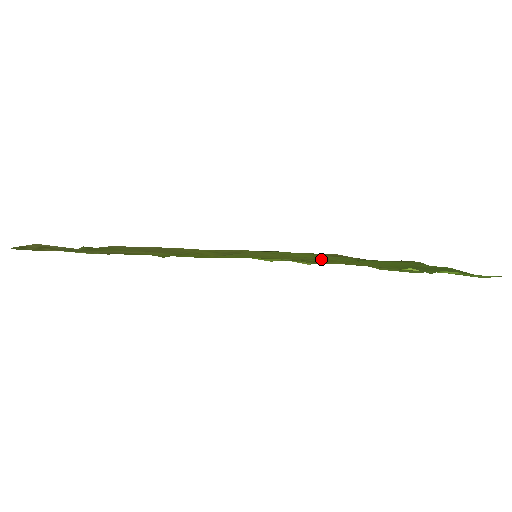
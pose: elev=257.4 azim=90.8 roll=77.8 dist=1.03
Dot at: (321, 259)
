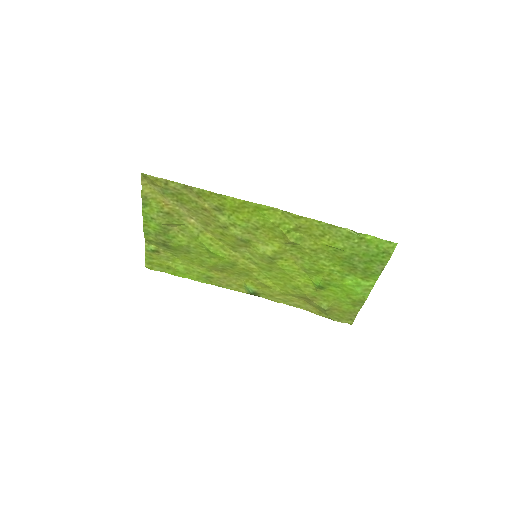
Dot at: (297, 250)
